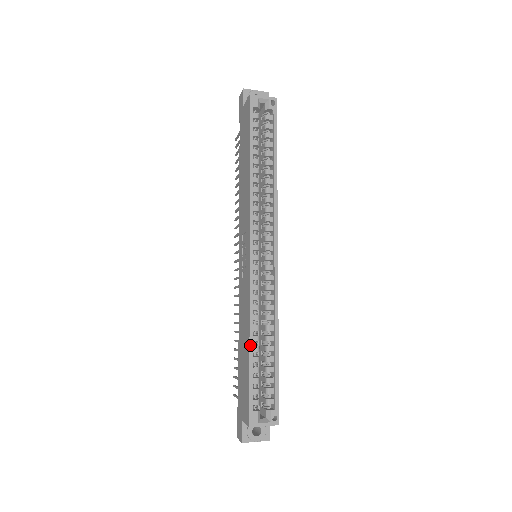
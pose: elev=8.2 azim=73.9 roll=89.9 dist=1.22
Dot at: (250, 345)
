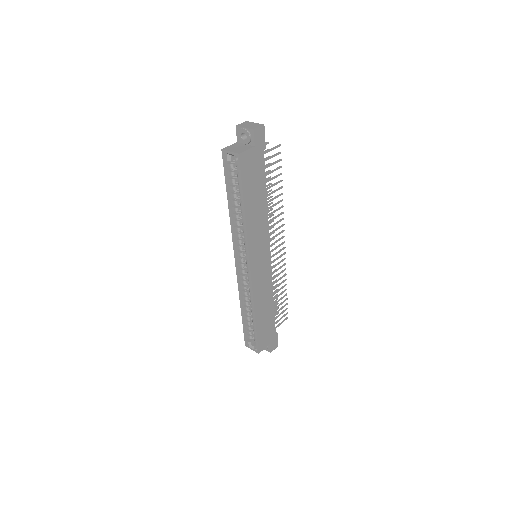
Dot at: (241, 311)
